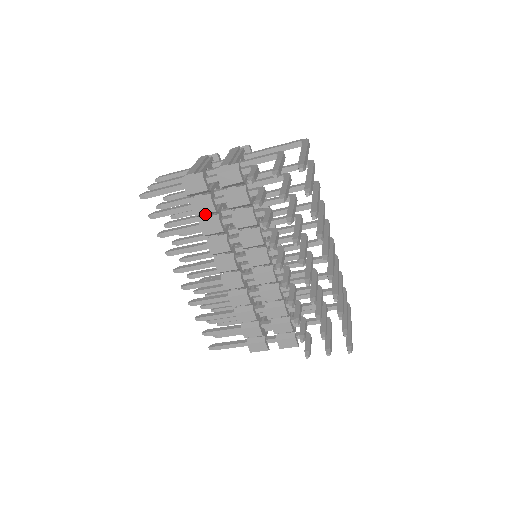
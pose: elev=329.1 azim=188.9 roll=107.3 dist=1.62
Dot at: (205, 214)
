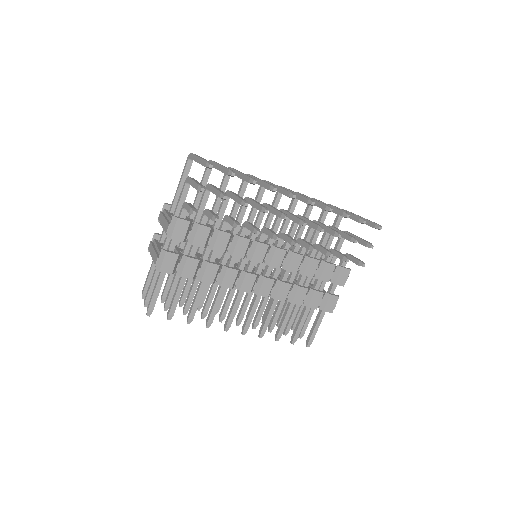
Dot at: (196, 271)
